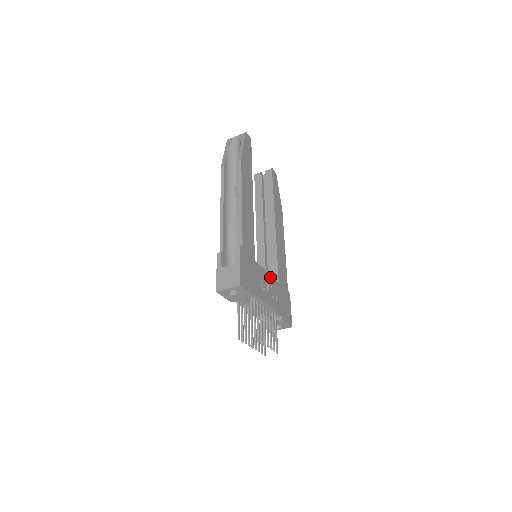
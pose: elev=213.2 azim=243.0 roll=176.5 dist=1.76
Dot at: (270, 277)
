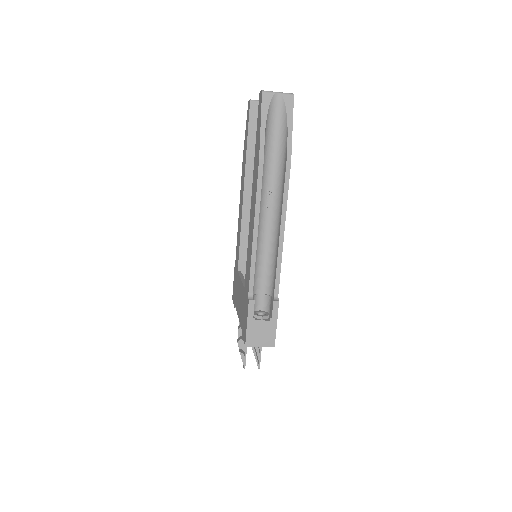
Dot at: occluded
